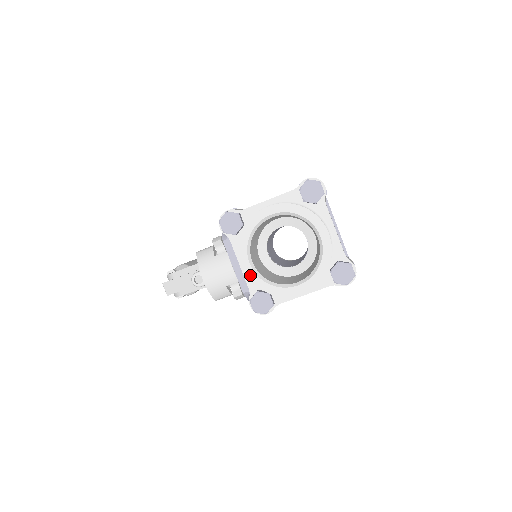
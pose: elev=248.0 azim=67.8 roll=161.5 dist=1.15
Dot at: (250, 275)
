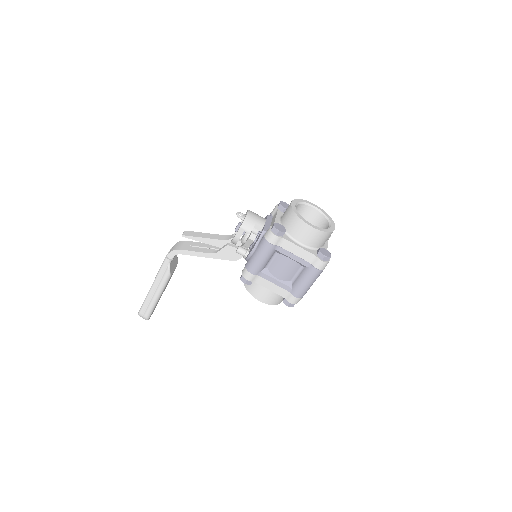
Dot at: (293, 206)
